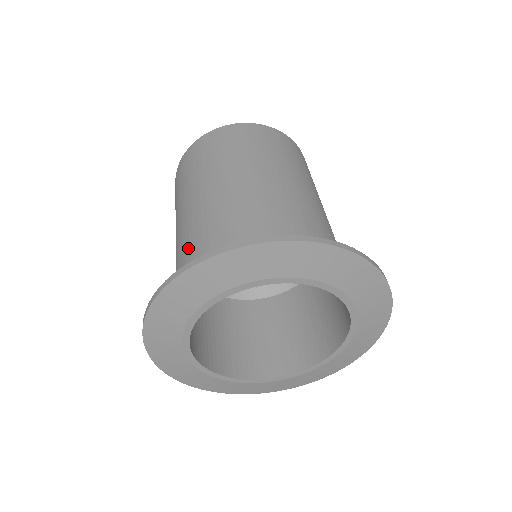
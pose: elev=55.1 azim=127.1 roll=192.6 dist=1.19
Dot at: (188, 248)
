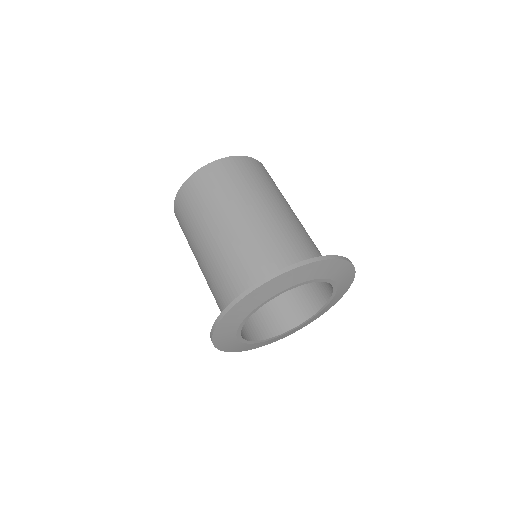
Dot at: (222, 272)
